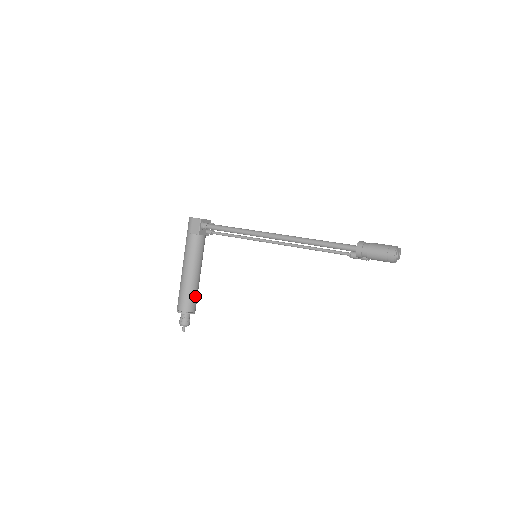
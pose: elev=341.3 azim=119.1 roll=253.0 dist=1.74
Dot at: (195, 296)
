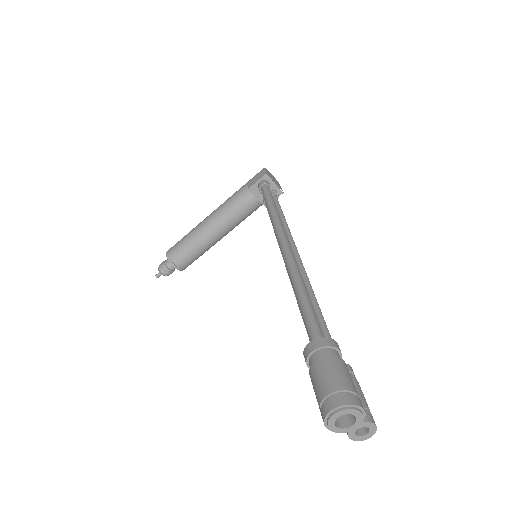
Dot at: (192, 252)
